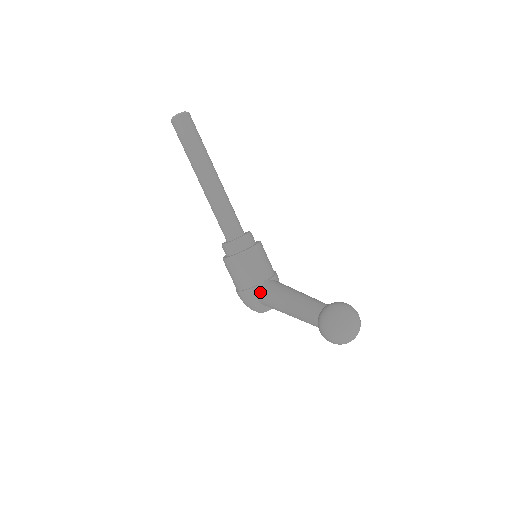
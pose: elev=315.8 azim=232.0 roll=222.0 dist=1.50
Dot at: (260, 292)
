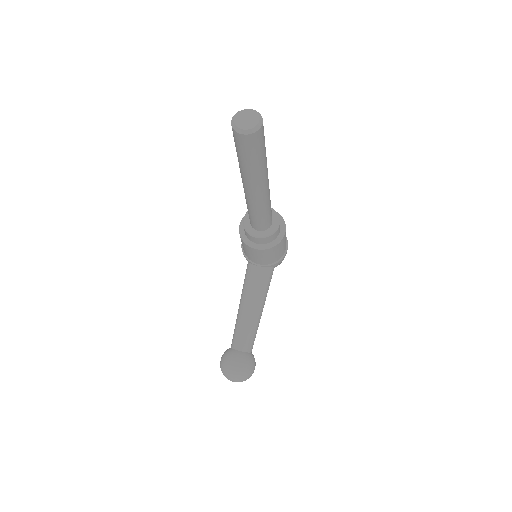
Dot at: (248, 265)
